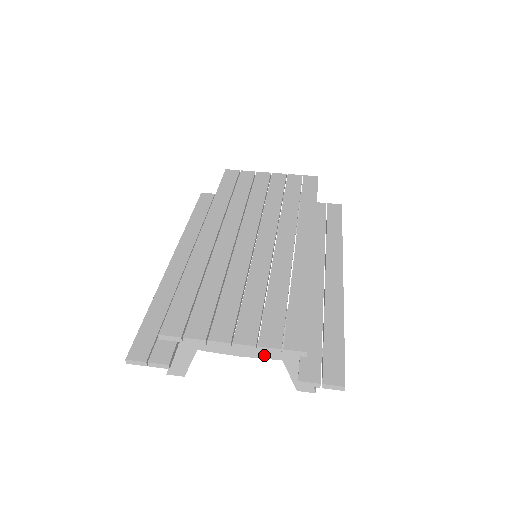
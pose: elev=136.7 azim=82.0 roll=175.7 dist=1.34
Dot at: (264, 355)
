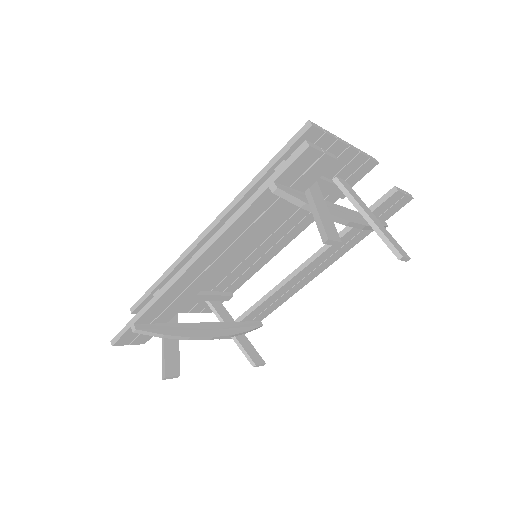
Dot at: (359, 220)
